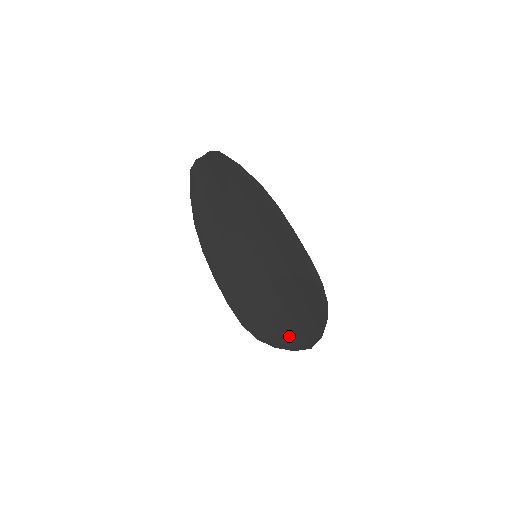
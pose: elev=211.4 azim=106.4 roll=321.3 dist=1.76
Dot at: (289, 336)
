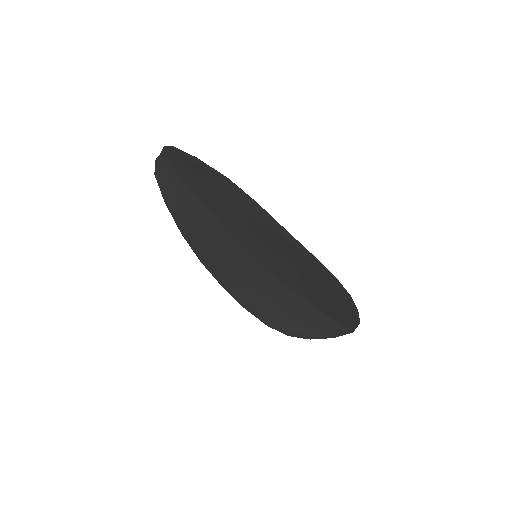
Dot at: (323, 326)
